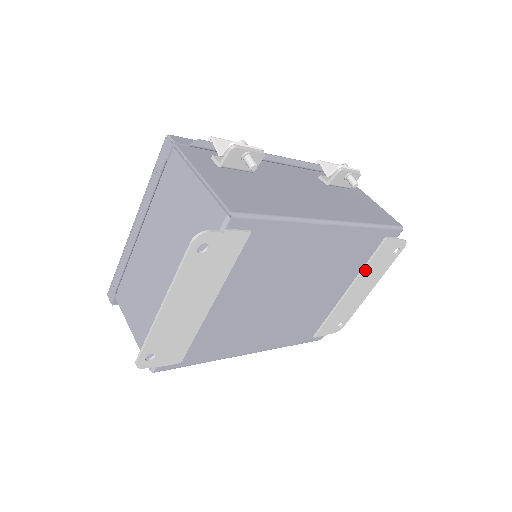
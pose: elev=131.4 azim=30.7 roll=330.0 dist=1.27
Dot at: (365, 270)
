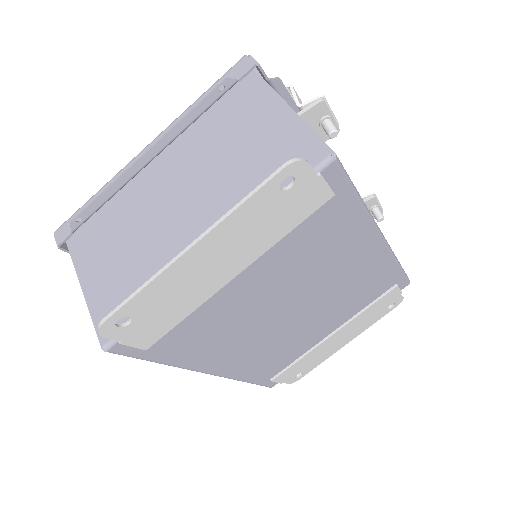
Dot at: (360, 315)
